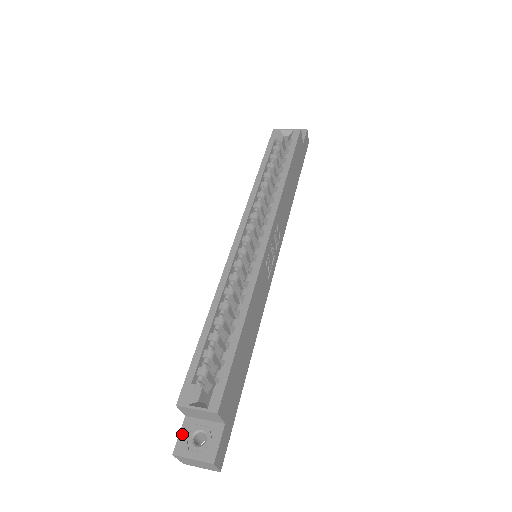
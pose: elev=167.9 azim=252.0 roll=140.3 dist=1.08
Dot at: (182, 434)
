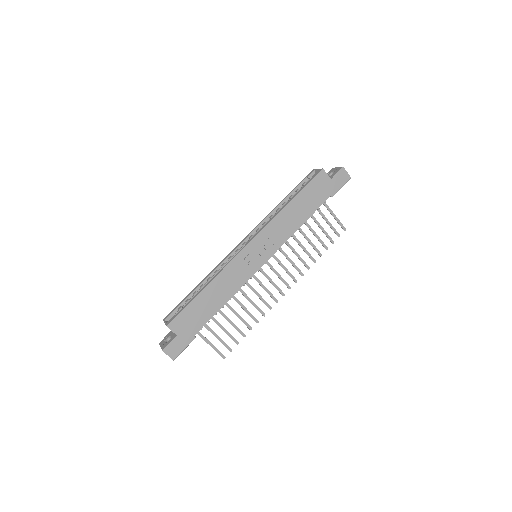
Dot at: (166, 336)
